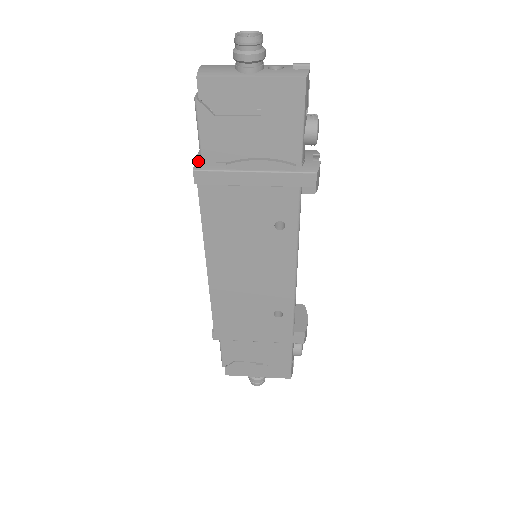
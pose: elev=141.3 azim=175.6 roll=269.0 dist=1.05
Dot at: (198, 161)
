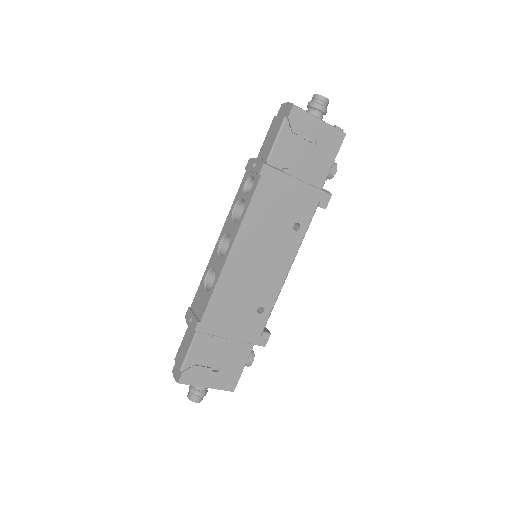
Dot at: (263, 161)
